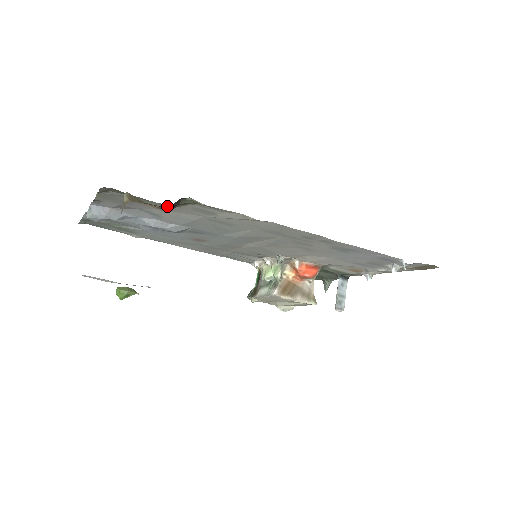
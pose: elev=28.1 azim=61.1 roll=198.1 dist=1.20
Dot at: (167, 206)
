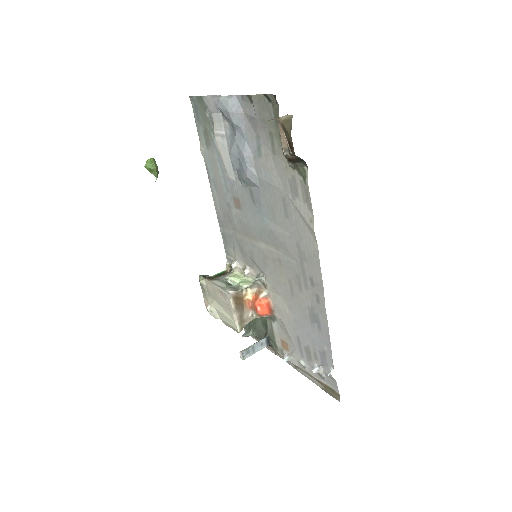
Dot at: (281, 156)
